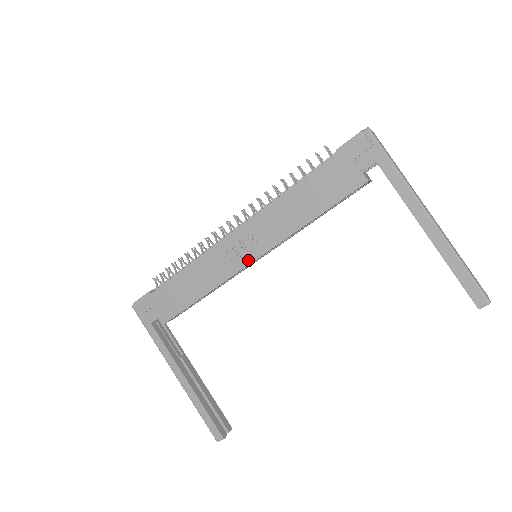
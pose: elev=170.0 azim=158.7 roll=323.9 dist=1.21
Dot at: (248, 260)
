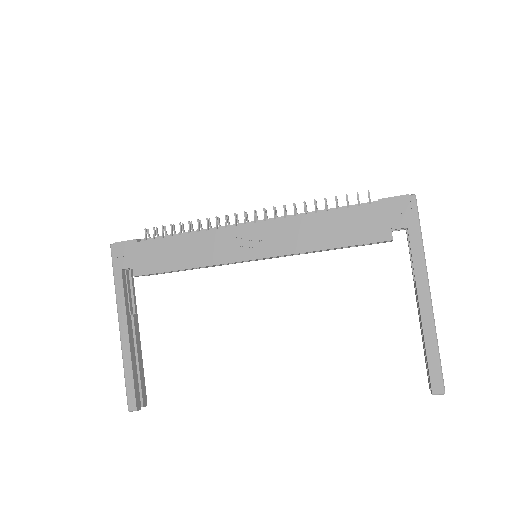
Dot at: (249, 256)
